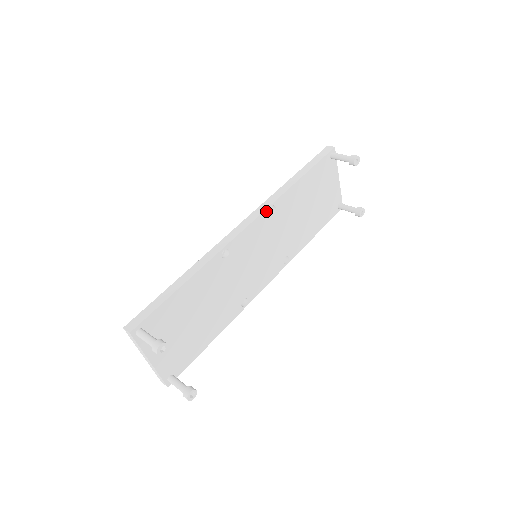
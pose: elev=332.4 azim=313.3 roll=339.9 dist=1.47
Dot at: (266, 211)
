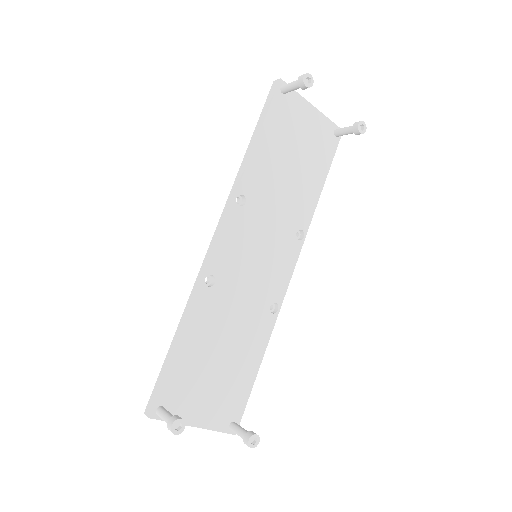
Dot at: (233, 207)
